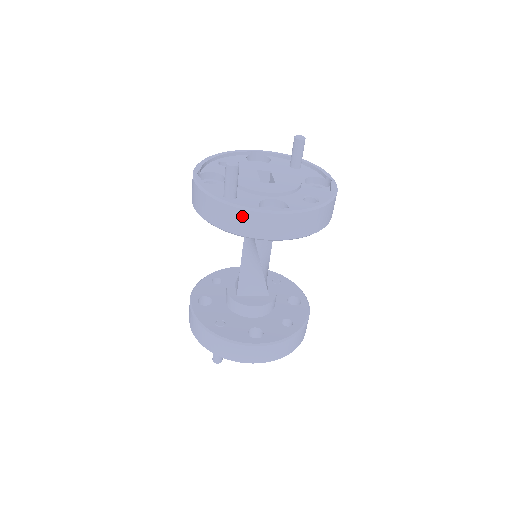
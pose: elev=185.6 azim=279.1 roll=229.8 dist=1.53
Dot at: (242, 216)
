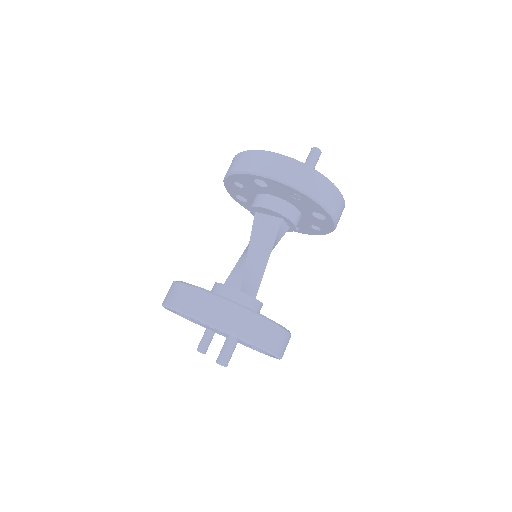
Dot at: (329, 188)
